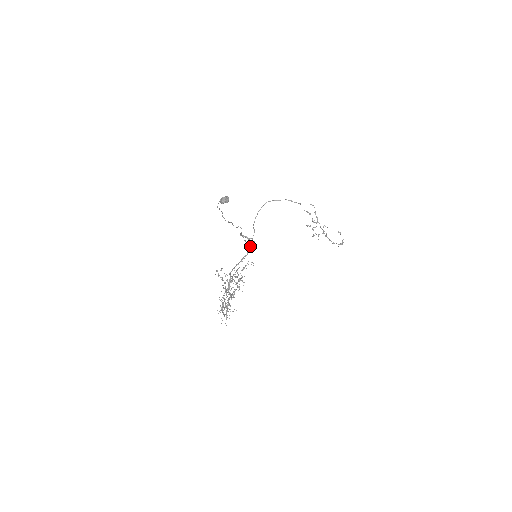
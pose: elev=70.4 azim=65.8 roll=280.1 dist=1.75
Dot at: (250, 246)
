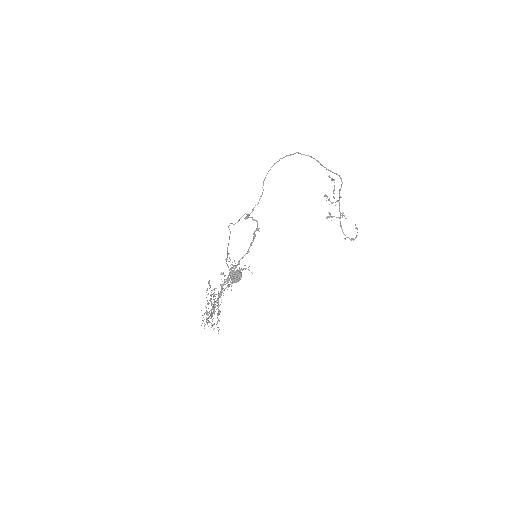
Dot at: (252, 242)
